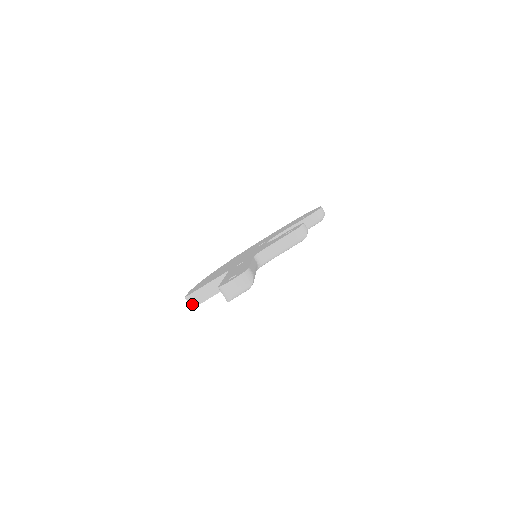
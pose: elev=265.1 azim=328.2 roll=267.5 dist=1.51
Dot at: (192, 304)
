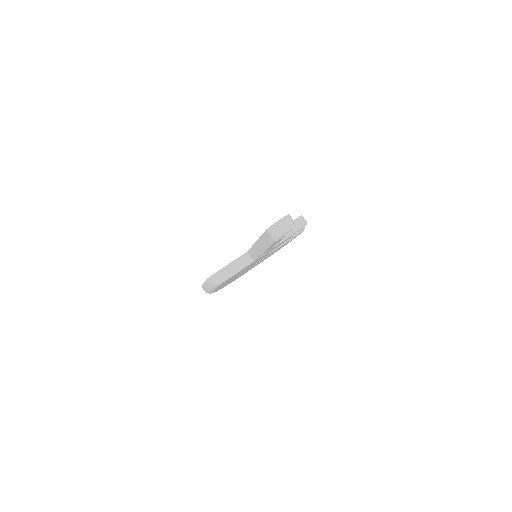
Dot at: (215, 283)
